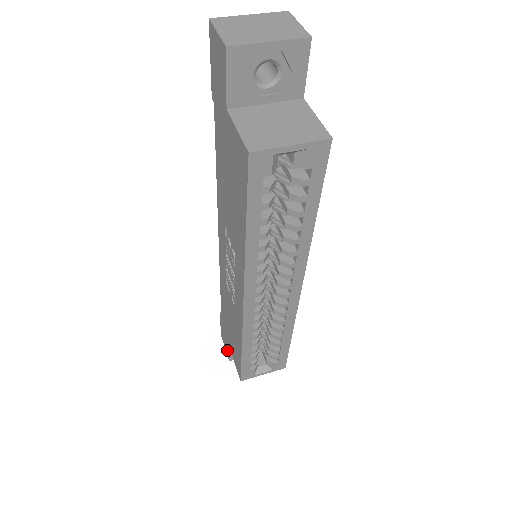
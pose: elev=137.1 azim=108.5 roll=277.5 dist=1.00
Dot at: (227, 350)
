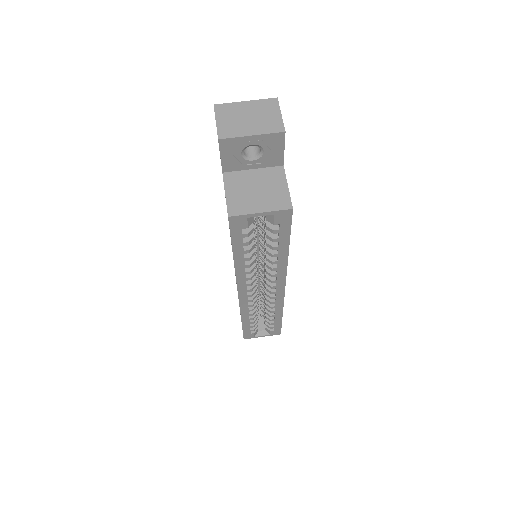
Dot at: occluded
